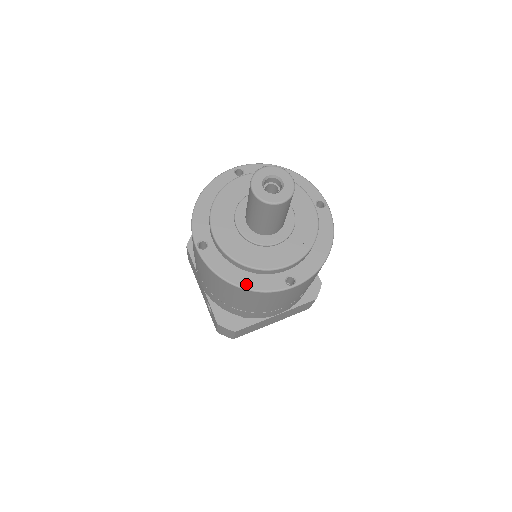
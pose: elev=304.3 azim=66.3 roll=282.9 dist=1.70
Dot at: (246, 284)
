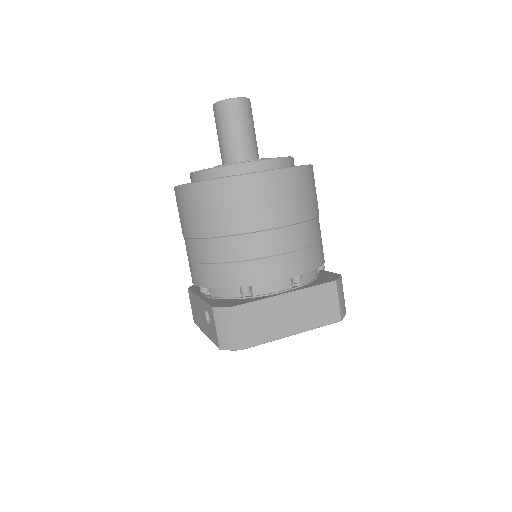
Dot at: (219, 178)
